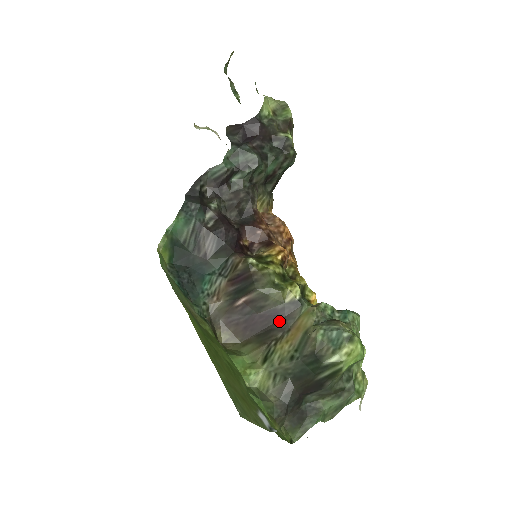
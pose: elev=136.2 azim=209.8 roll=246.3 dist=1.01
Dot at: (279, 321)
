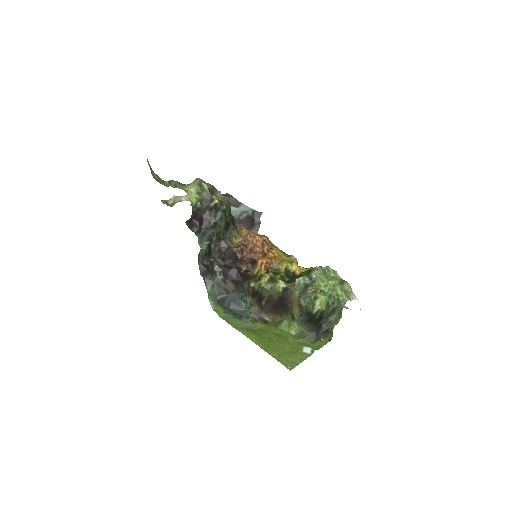
Dot at: (285, 300)
